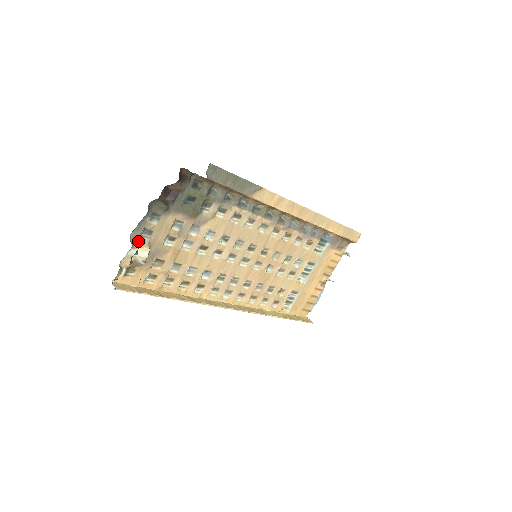
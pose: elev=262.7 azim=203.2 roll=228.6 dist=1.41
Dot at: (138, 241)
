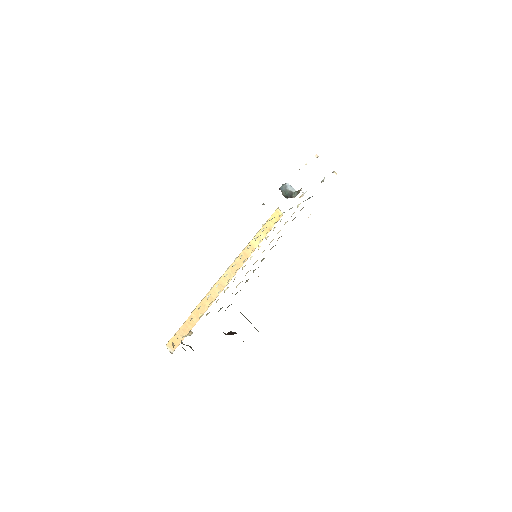
Dot at: occluded
